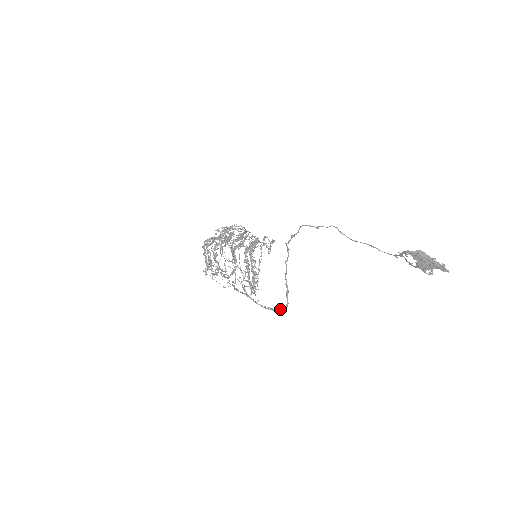
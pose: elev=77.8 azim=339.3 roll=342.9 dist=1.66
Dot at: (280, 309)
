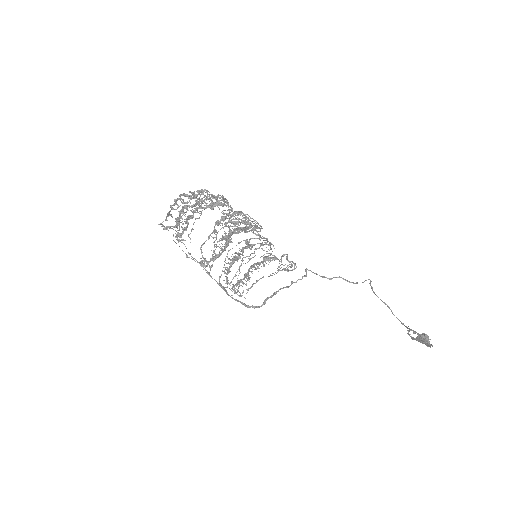
Dot at: (253, 307)
